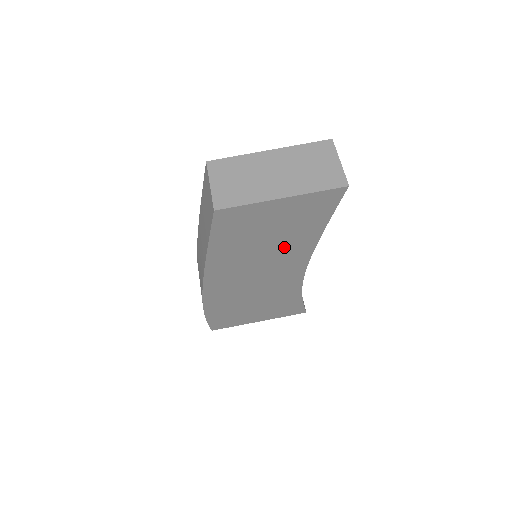
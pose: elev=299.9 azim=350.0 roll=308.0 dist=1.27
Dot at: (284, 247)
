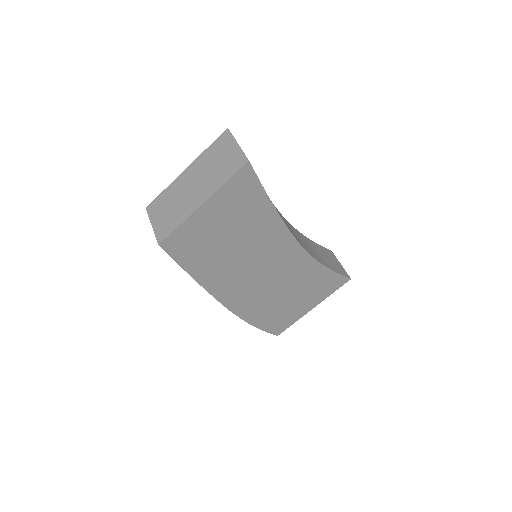
Dot at: (255, 239)
